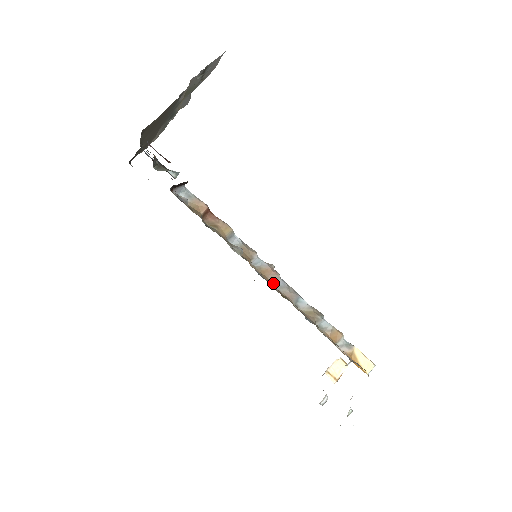
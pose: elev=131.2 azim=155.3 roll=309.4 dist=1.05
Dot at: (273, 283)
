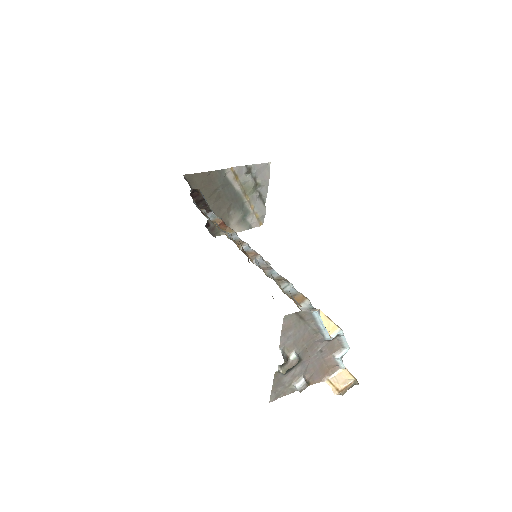
Dot at: (253, 260)
